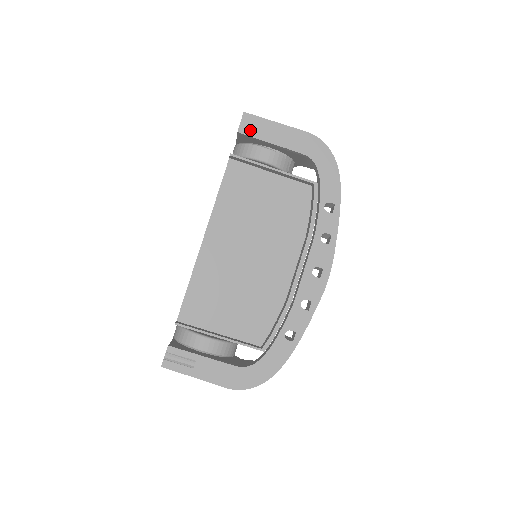
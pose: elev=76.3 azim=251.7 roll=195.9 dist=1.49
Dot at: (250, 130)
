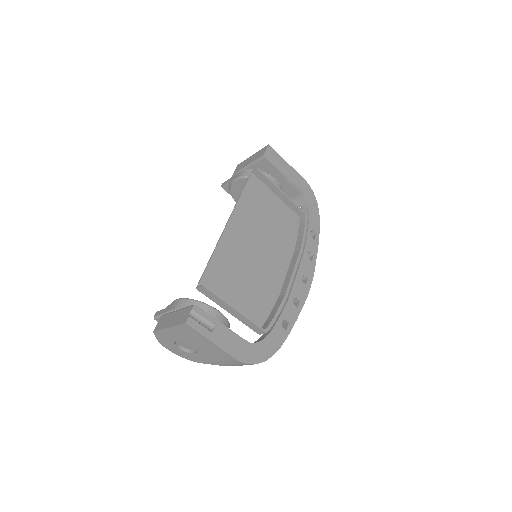
Dot at: (271, 158)
